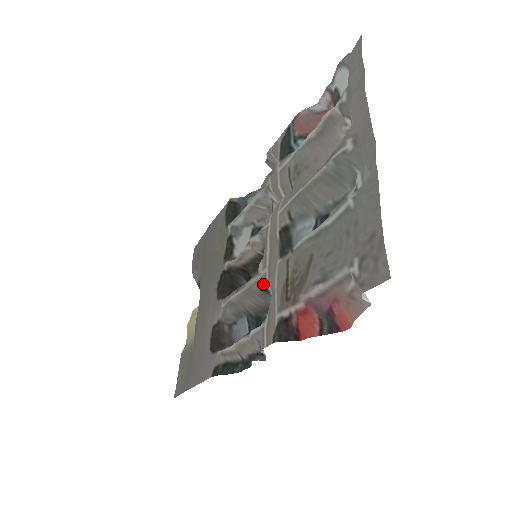
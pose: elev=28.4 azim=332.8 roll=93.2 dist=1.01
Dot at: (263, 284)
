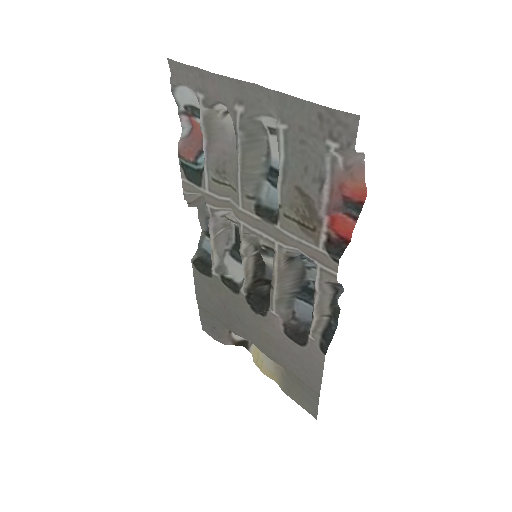
Dot at: (285, 256)
